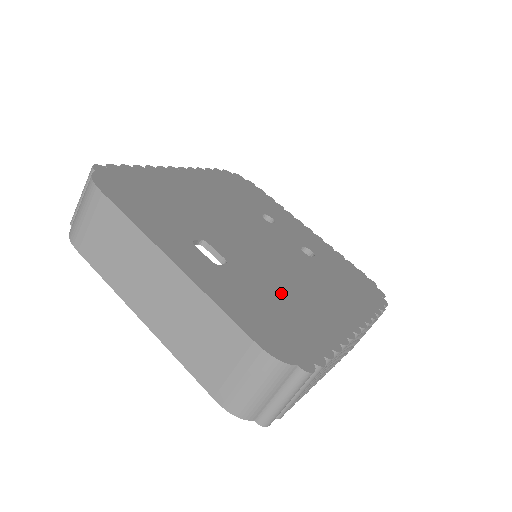
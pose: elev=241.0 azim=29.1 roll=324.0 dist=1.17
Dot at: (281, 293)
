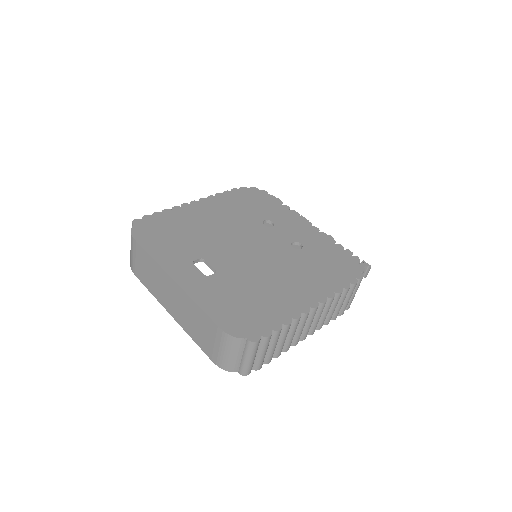
Dot at: (254, 287)
